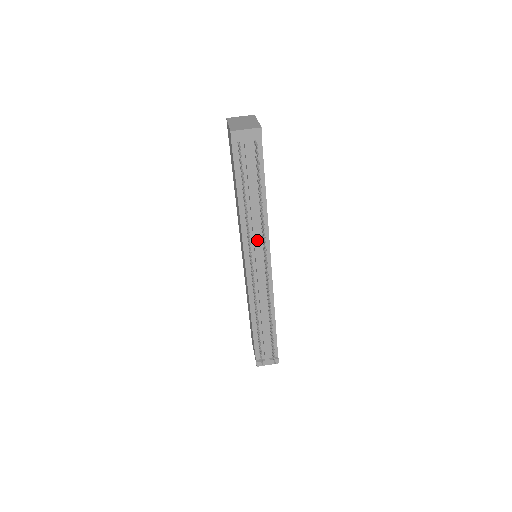
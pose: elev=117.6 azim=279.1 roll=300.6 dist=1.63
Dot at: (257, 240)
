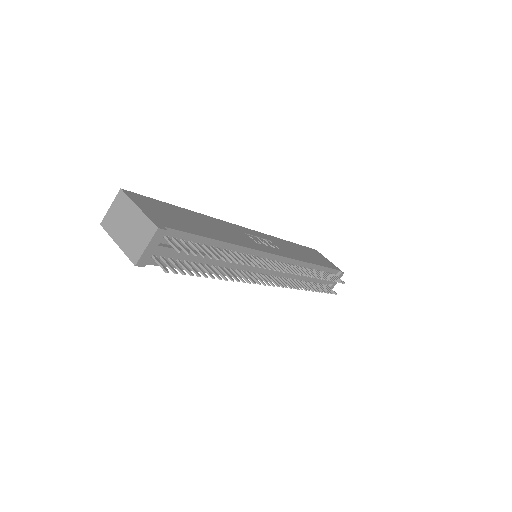
Dot at: (252, 266)
